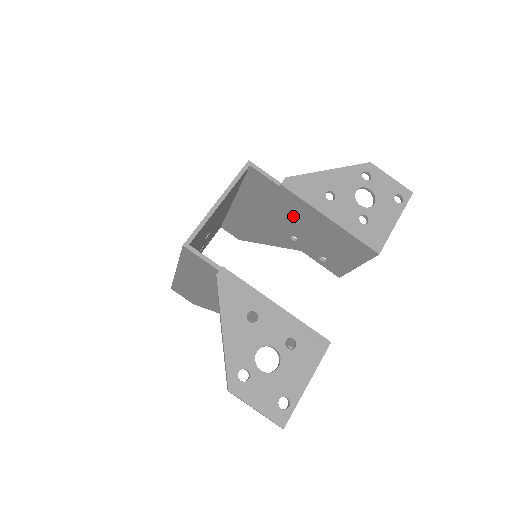
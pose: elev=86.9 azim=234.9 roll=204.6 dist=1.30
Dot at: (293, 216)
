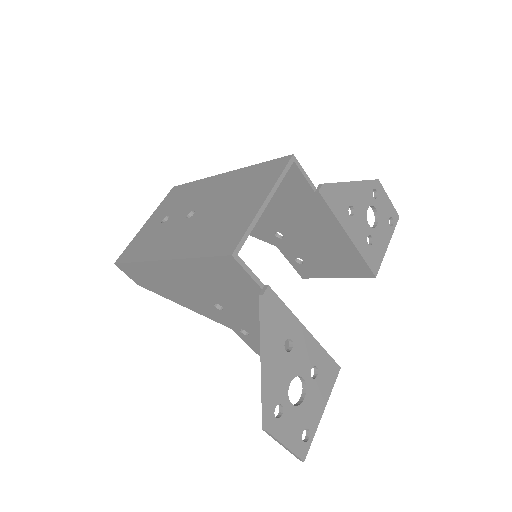
Dot at: (302, 219)
